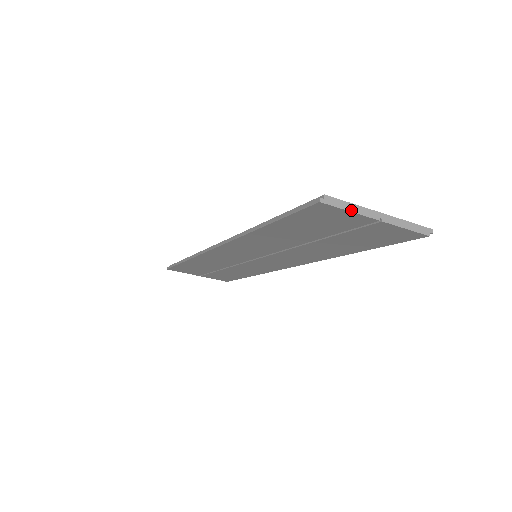
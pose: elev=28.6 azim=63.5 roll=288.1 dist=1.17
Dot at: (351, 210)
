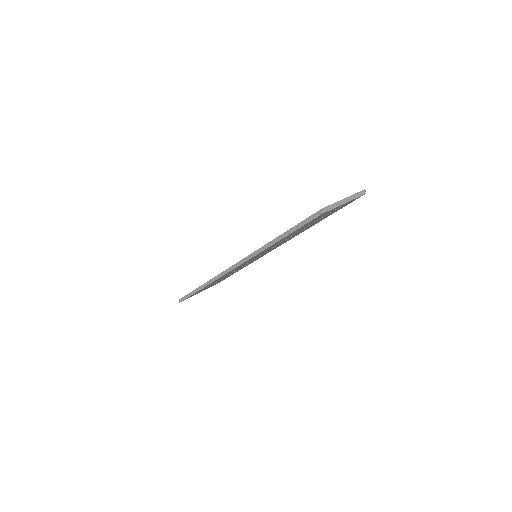
Dot at: (335, 207)
